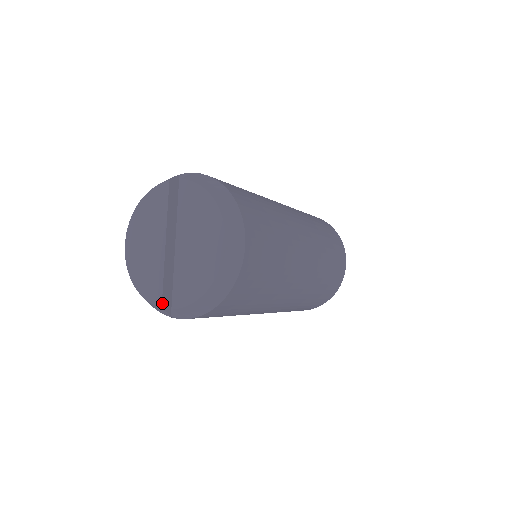
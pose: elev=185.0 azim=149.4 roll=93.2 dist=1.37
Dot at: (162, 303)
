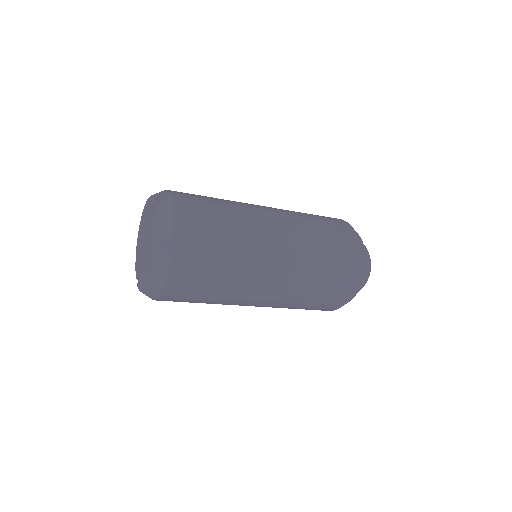
Dot at: (137, 276)
